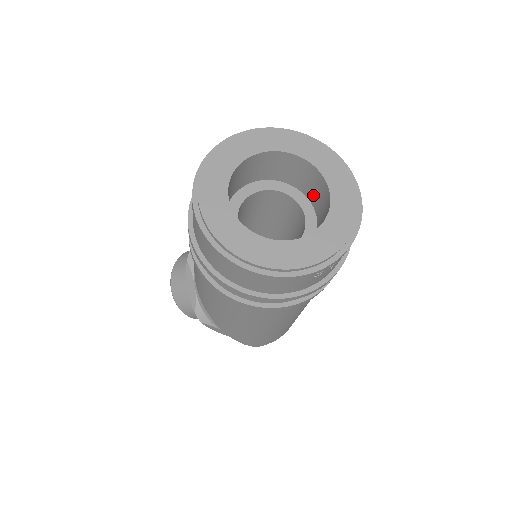
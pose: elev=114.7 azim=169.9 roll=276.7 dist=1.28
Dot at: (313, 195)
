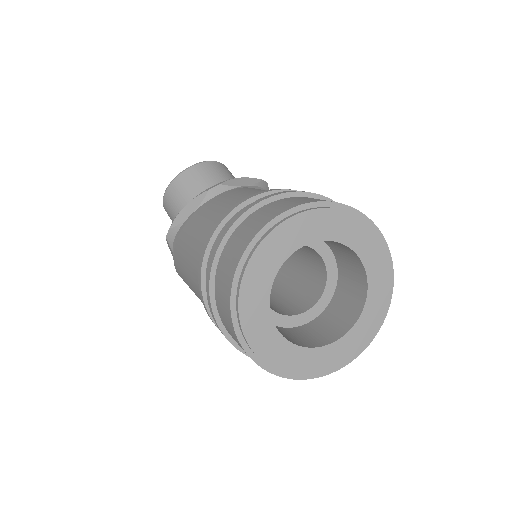
Dot at: (340, 300)
